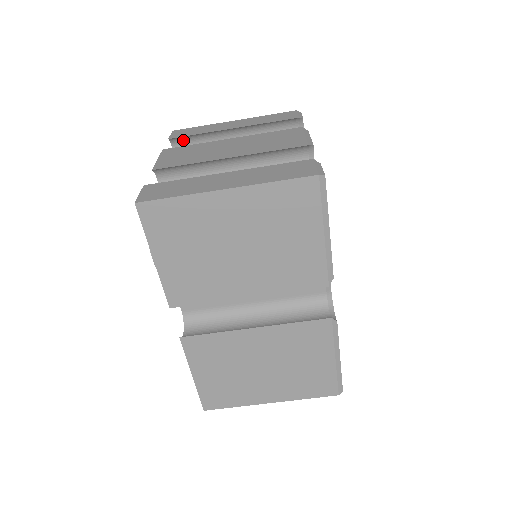
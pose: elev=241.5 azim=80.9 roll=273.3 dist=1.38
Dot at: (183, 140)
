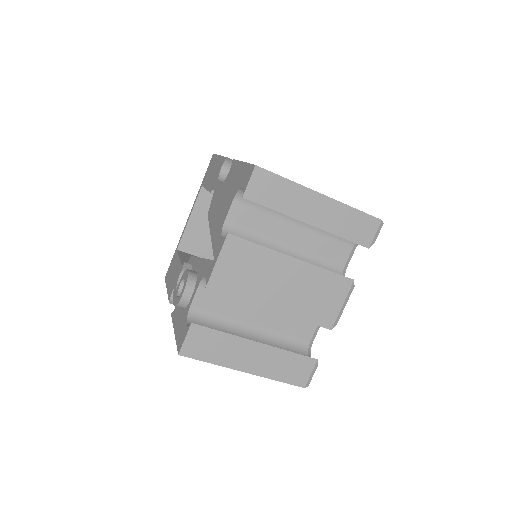
Dot at: (257, 196)
